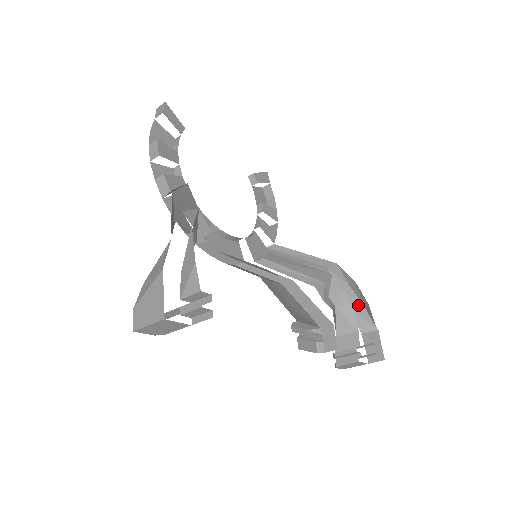
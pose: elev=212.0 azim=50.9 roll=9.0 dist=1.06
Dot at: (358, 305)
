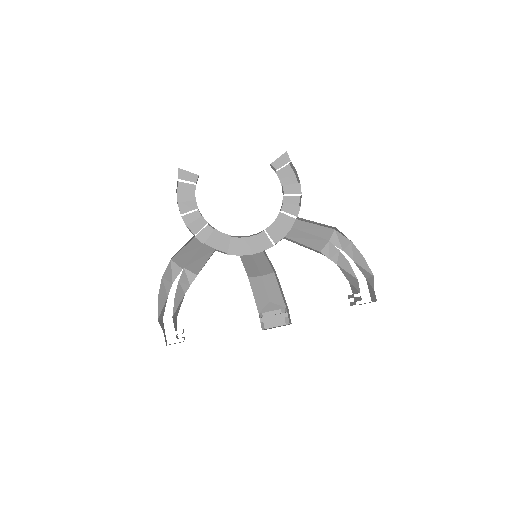
Dot at: (359, 257)
